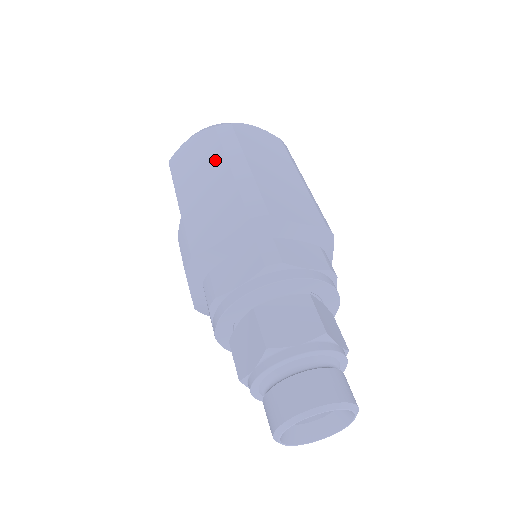
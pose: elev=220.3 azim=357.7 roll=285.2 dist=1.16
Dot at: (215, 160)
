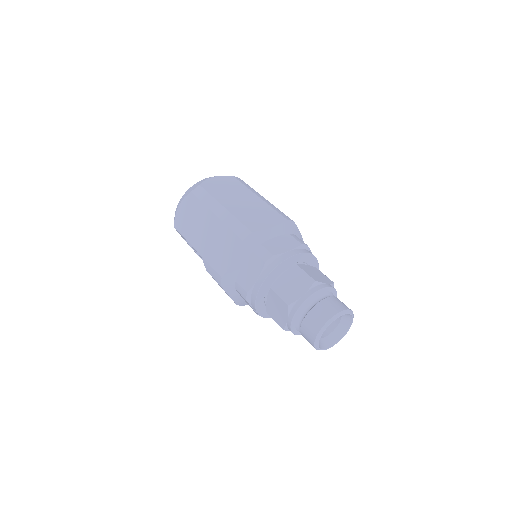
Dot at: (203, 214)
